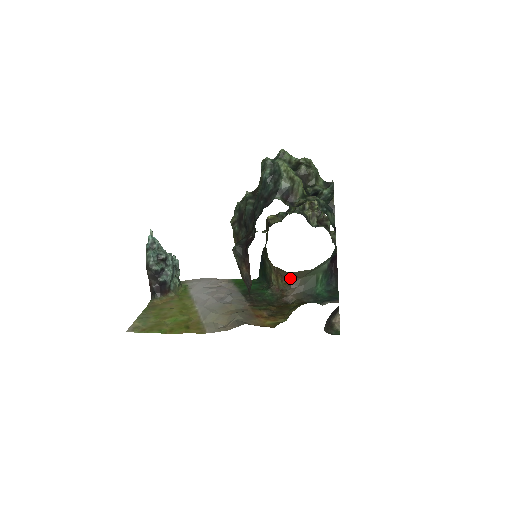
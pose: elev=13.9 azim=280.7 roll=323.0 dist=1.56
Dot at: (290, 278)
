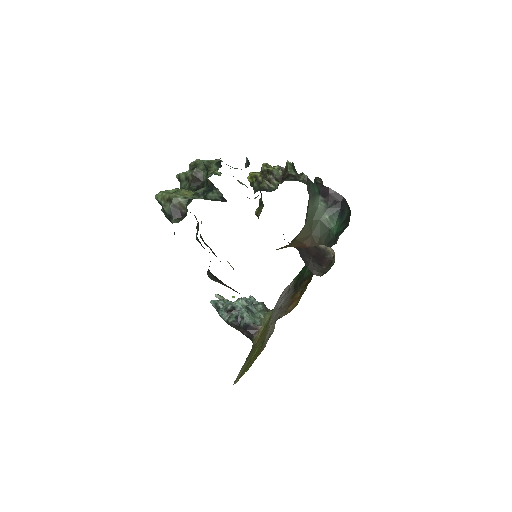
Dot at: (304, 244)
